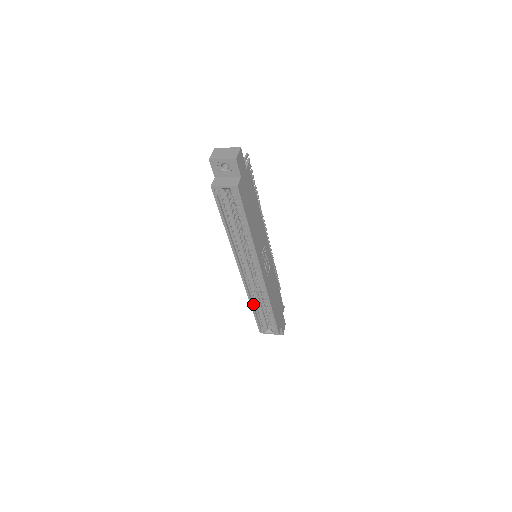
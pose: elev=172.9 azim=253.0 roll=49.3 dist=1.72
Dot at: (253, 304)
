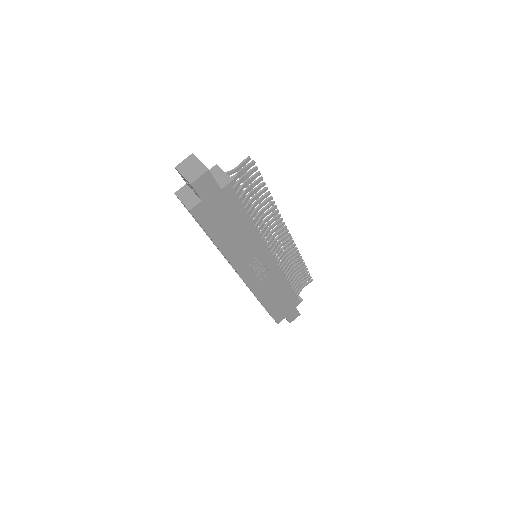
Dot at: occluded
